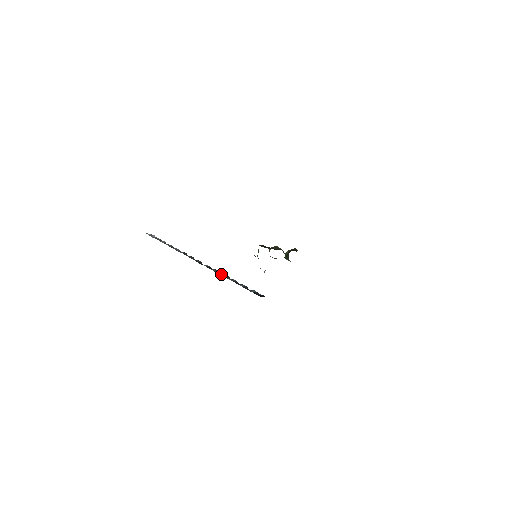
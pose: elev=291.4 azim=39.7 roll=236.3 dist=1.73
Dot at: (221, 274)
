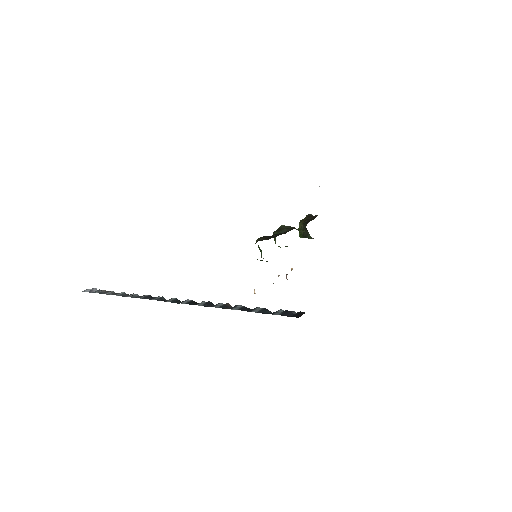
Dot at: (215, 306)
